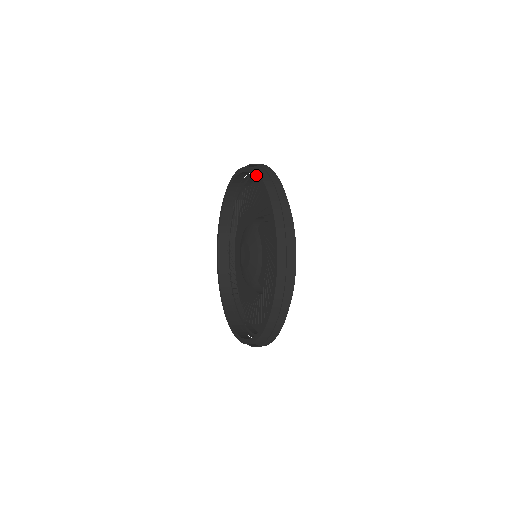
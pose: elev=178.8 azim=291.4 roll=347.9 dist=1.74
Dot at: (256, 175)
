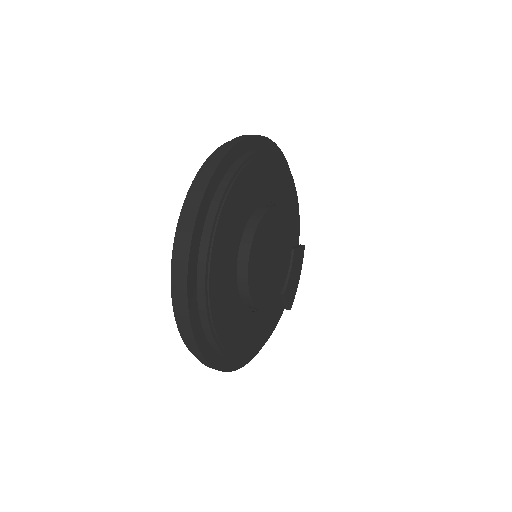
Dot at: (174, 258)
